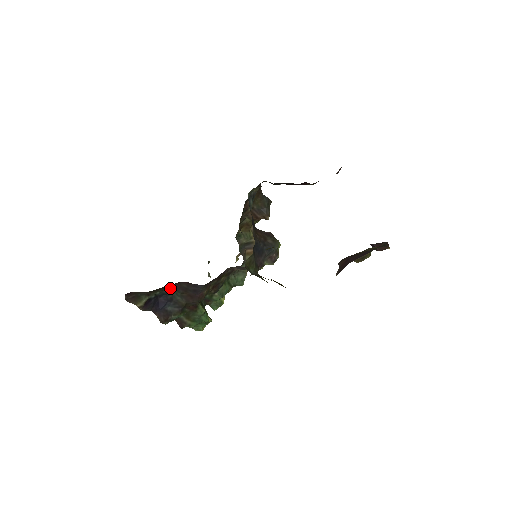
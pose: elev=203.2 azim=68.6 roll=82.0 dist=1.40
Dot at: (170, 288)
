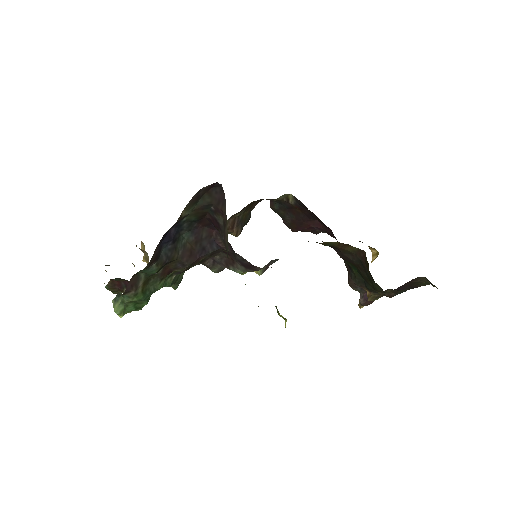
Dot at: (191, 225)
